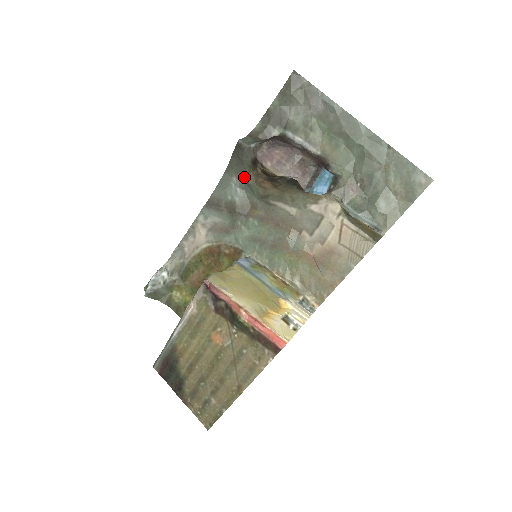
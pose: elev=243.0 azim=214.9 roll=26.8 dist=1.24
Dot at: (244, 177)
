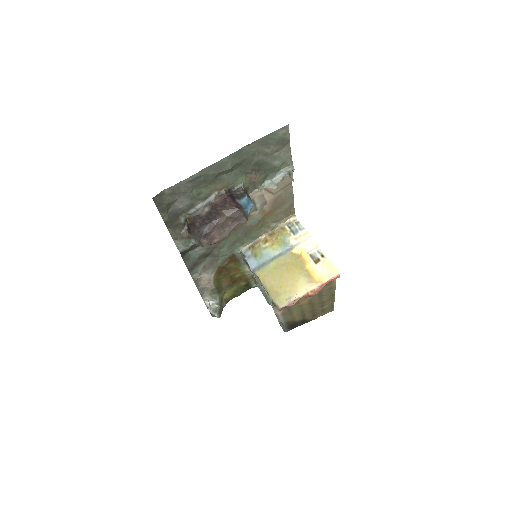
Dot at: occluded
